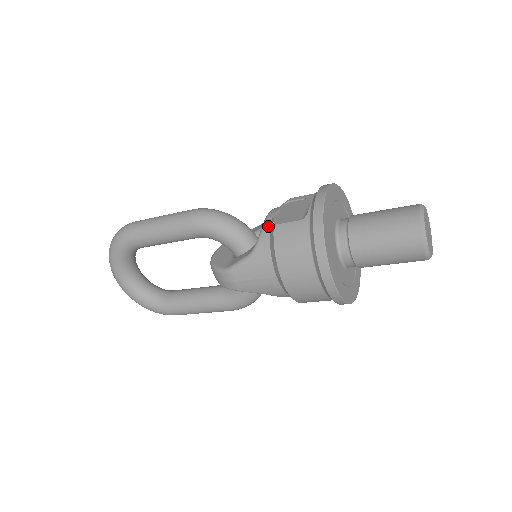
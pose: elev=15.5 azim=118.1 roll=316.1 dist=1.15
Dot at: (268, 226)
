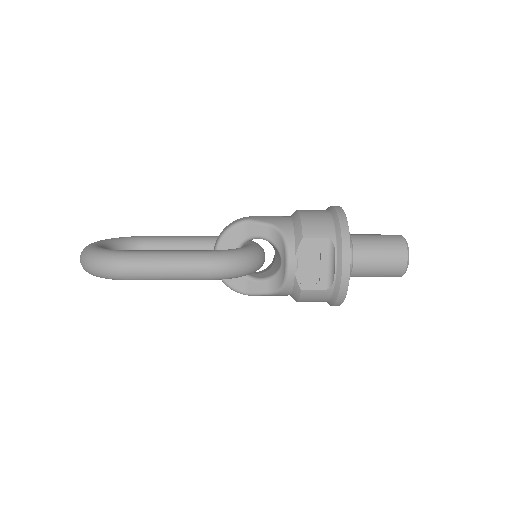
Dot at: (292, 282)
